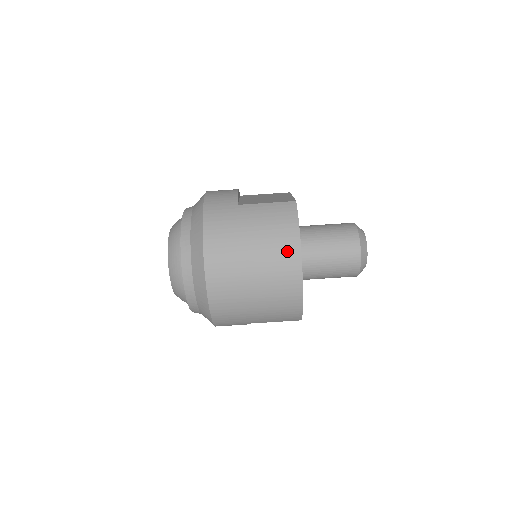
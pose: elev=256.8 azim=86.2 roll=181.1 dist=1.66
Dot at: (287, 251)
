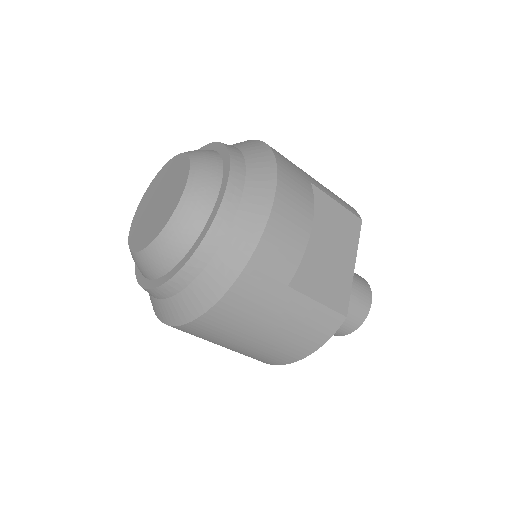
Dot at: (283, 357)
